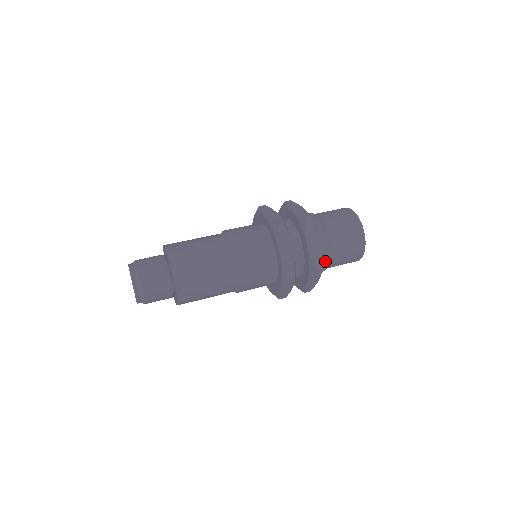
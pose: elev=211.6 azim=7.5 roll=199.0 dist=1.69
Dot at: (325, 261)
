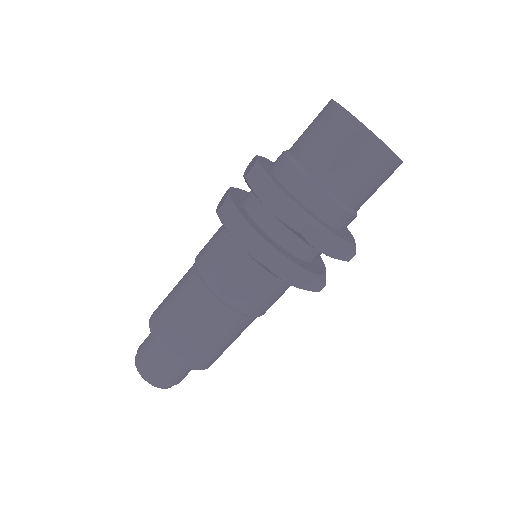
Dot at: (327, 205)
